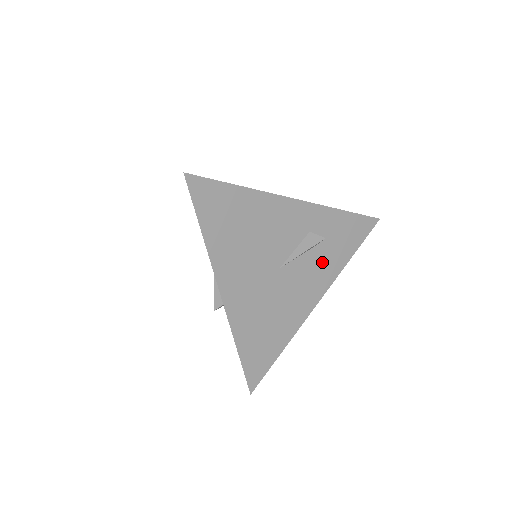
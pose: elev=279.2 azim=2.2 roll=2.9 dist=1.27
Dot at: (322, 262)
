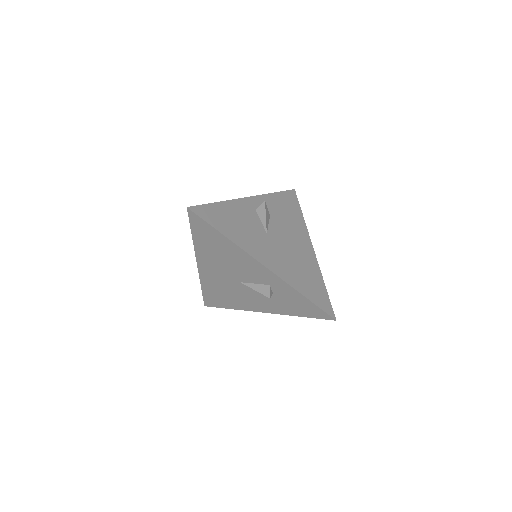
Dot at: (274, 302)
